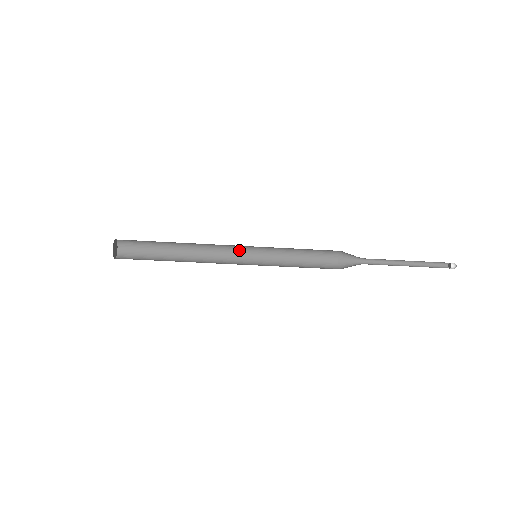
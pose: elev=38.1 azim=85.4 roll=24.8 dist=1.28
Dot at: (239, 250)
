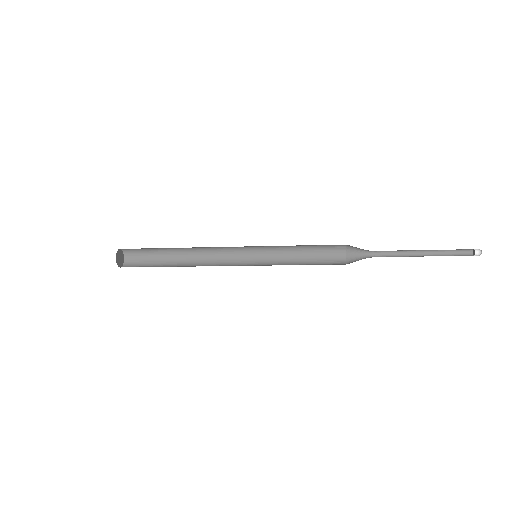
Dot at: (240, 251)
